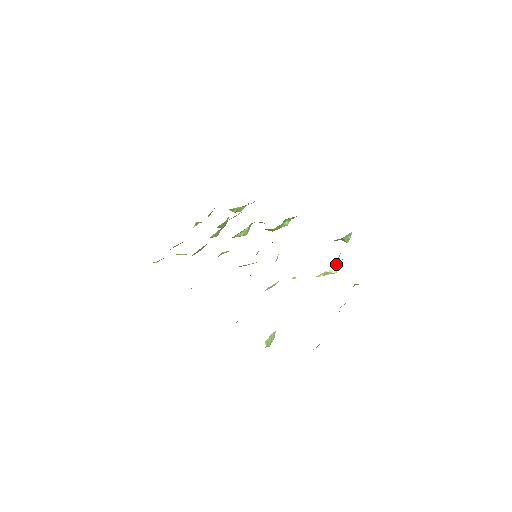
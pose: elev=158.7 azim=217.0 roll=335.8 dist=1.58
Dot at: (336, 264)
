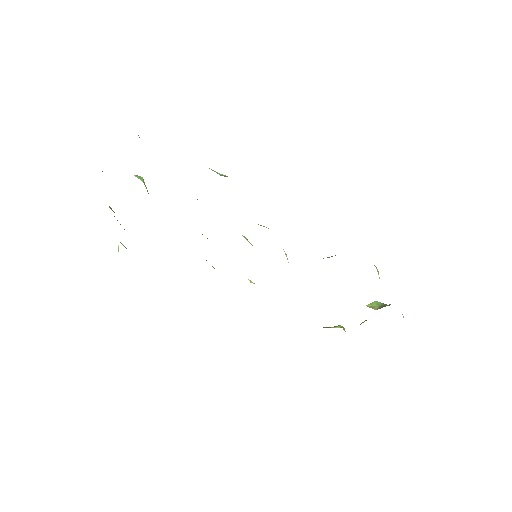
Dot at: occluded
